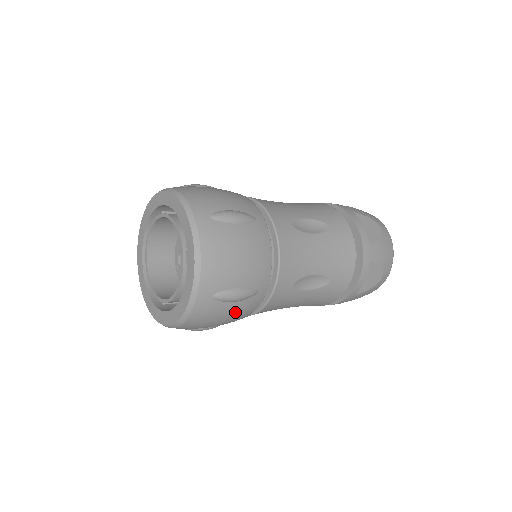
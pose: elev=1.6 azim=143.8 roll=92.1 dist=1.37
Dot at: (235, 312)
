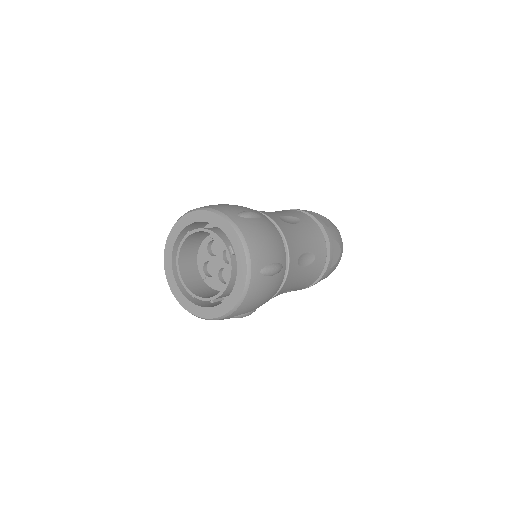
Dot at: (272, 287)
